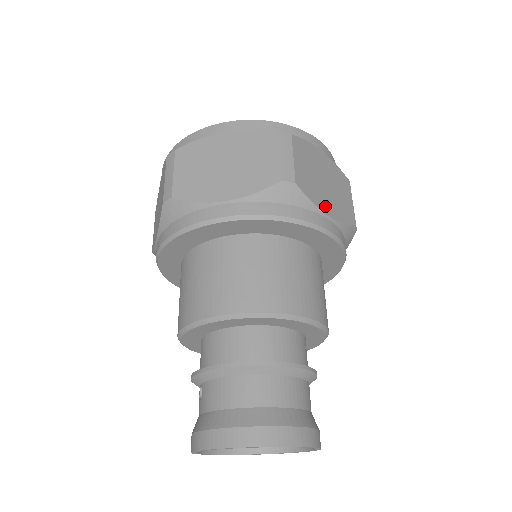
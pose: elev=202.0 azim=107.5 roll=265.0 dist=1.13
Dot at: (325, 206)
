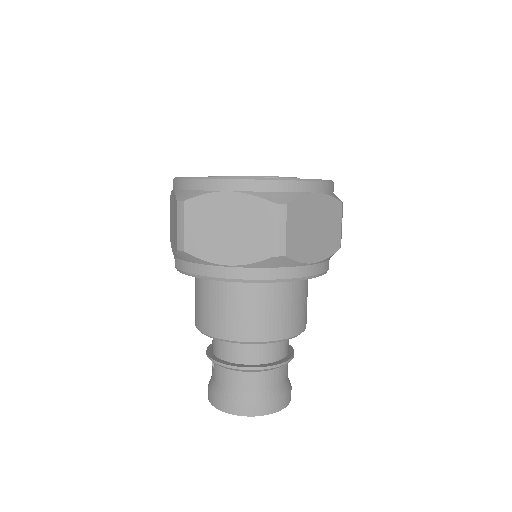
Dot at: (311, 255)
